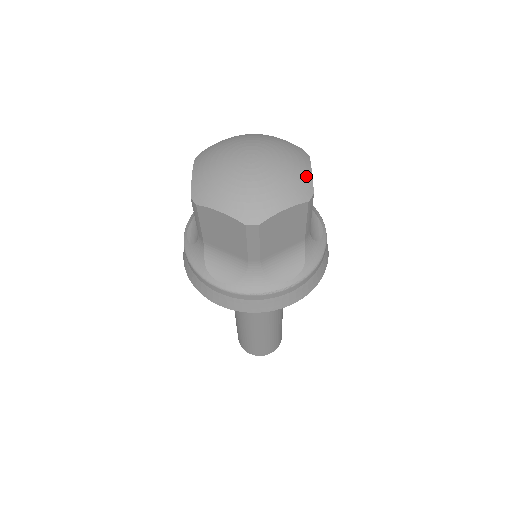
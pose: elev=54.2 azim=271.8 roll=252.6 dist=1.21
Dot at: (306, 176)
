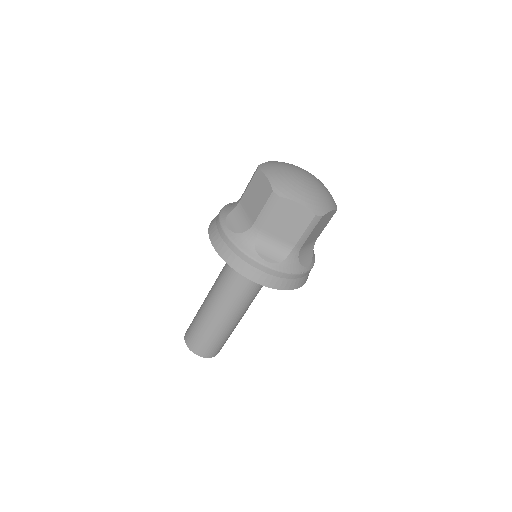
Dot at: (331, 195)
